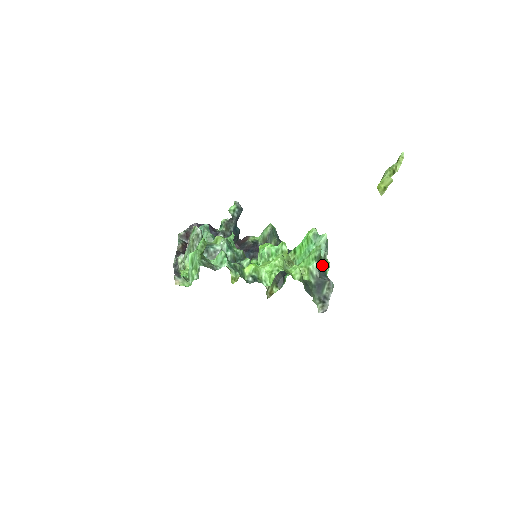
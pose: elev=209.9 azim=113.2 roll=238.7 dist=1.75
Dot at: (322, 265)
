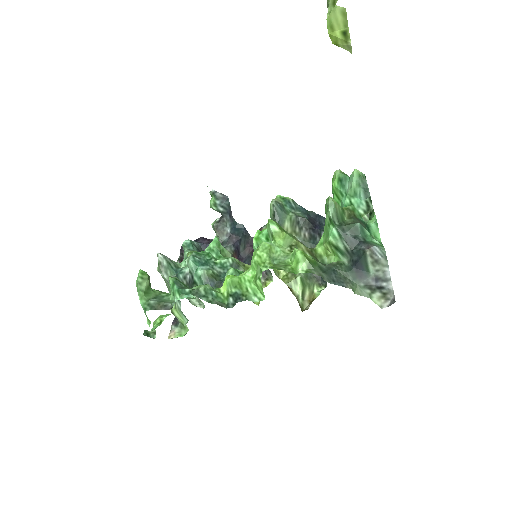
Dot at: (349, 227)
